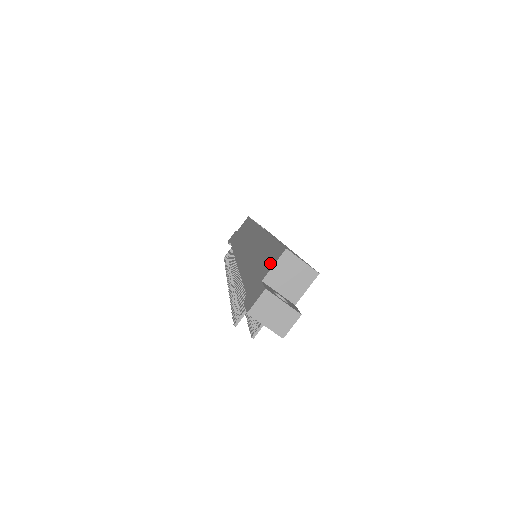
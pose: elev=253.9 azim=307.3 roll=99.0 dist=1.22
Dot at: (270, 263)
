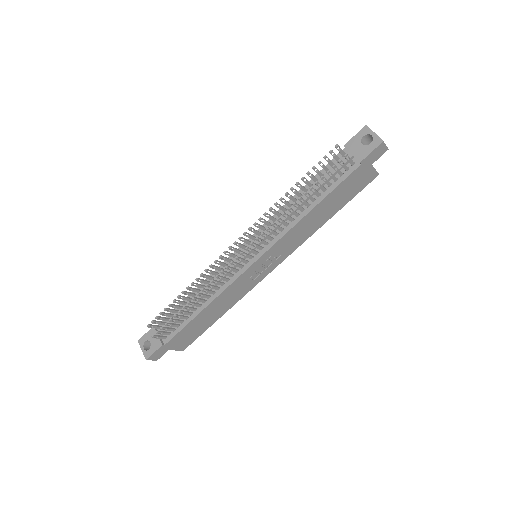
Dot at: occluded
